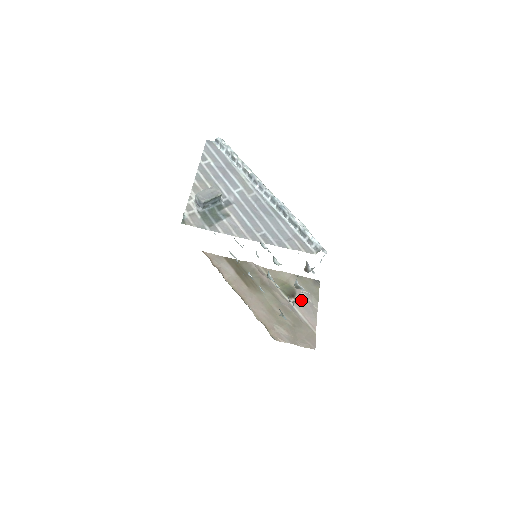
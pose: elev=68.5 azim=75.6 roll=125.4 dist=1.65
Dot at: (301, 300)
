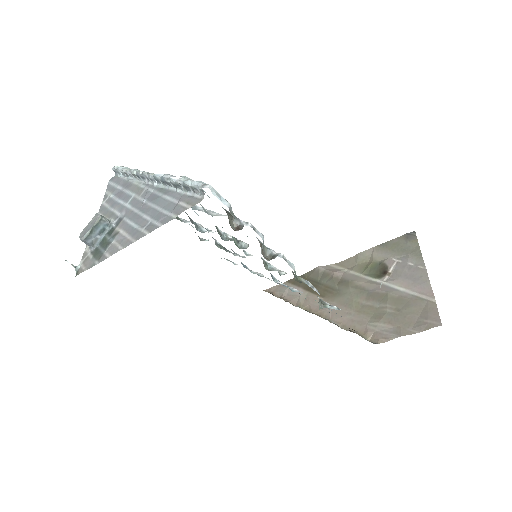
Dot at: (398, 271)
